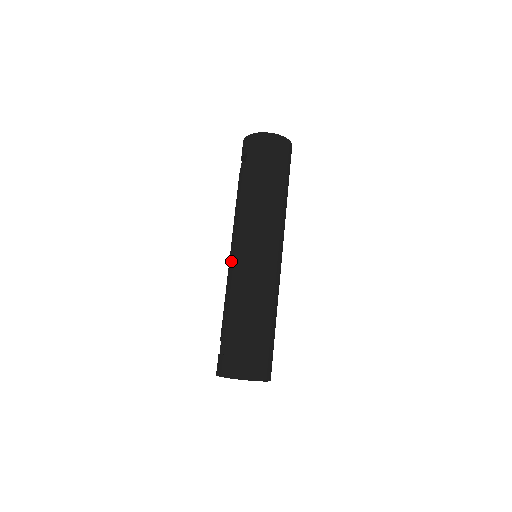
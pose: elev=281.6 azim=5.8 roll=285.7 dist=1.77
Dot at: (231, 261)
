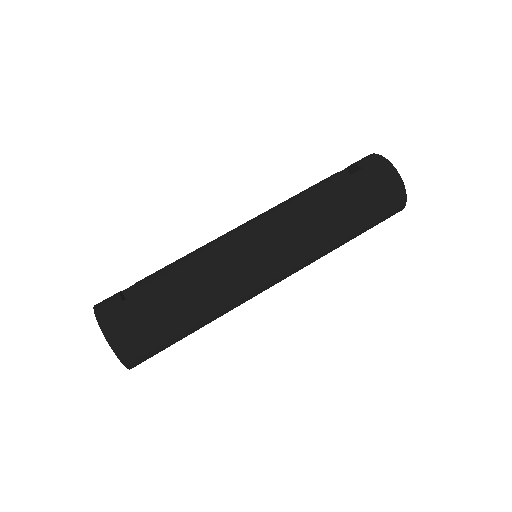
Dot at: (232, 234)
